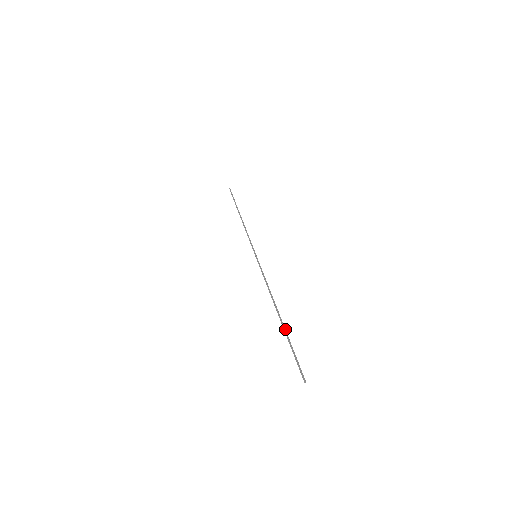
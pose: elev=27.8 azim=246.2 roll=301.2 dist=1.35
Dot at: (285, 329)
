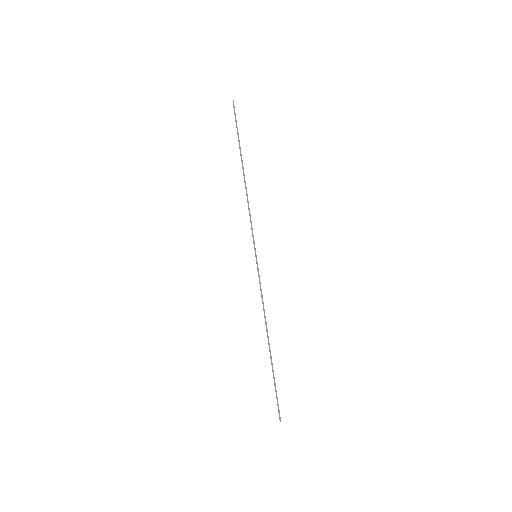
Dot at: (272, 366)
